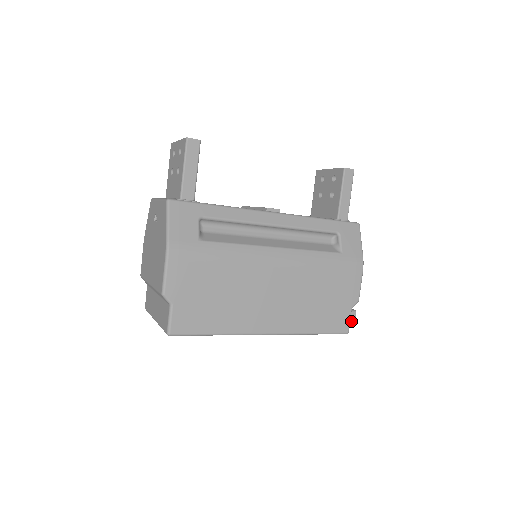
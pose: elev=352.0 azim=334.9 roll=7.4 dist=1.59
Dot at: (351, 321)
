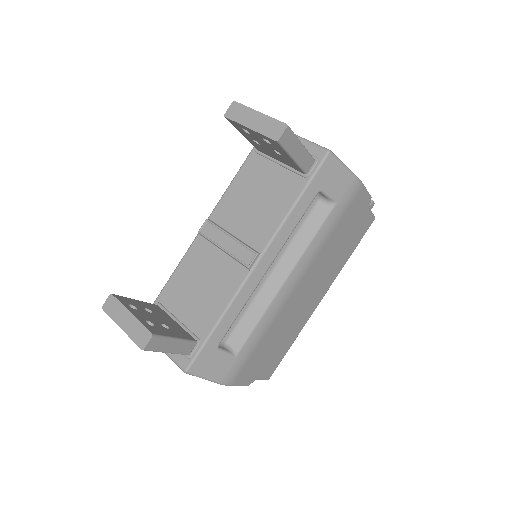
Dot at: (372, 207)
